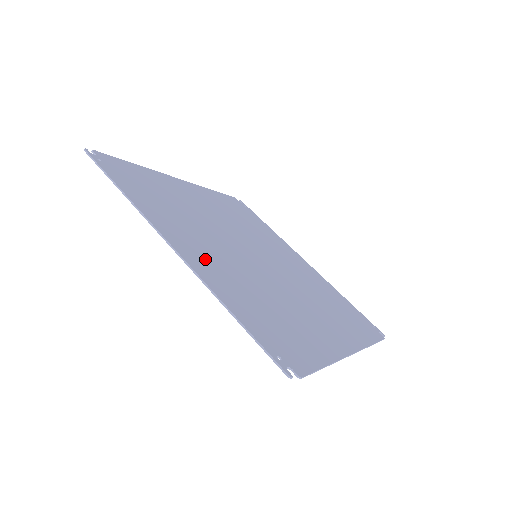
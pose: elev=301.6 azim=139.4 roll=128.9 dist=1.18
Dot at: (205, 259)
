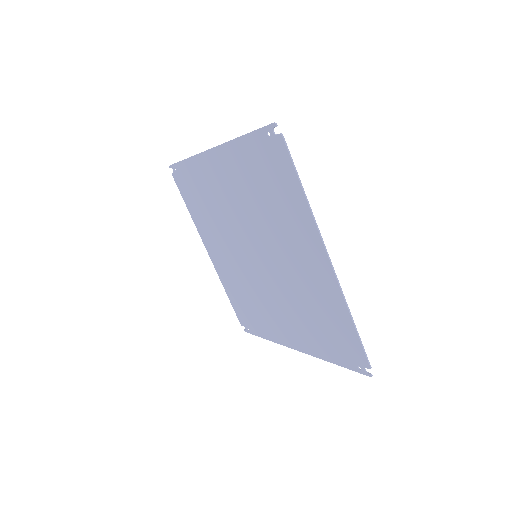
Dot at: (227, 172)
